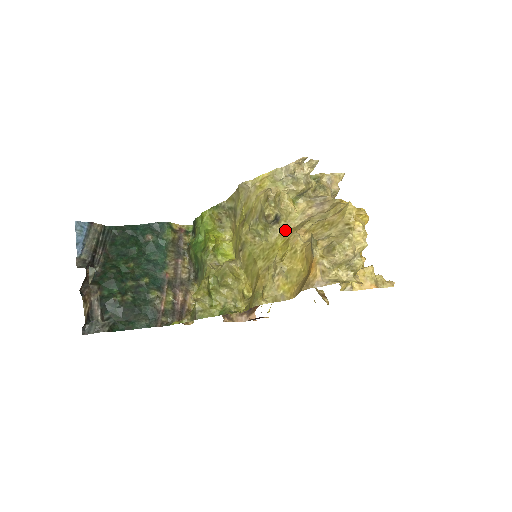
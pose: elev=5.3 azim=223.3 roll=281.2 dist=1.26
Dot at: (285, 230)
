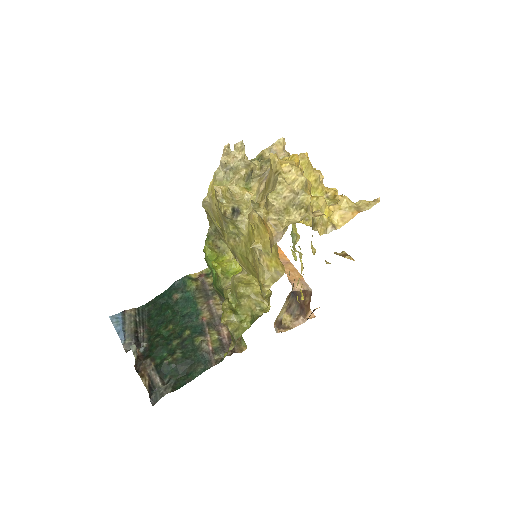
Dot at: occluded
